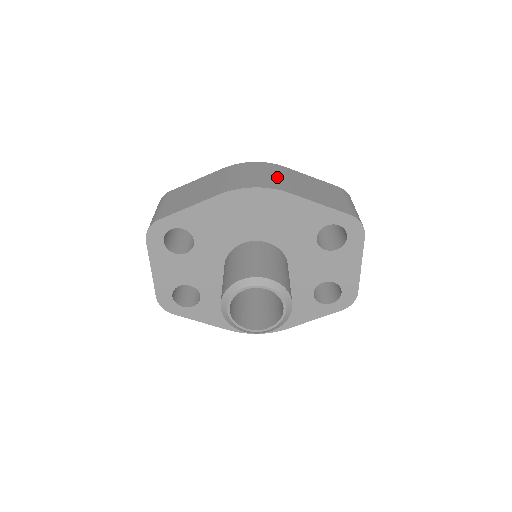
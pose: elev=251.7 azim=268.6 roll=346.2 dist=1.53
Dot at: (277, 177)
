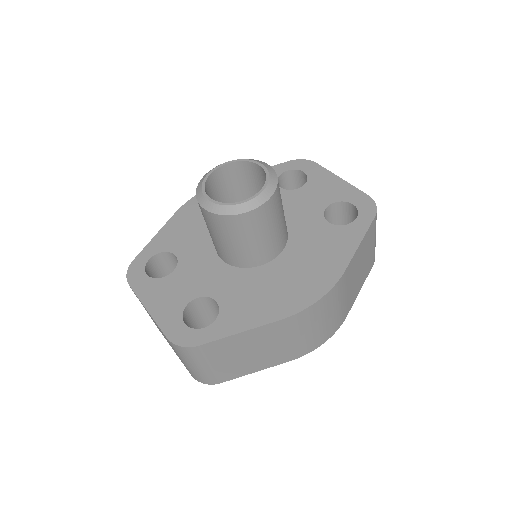
Dot at: occluded
